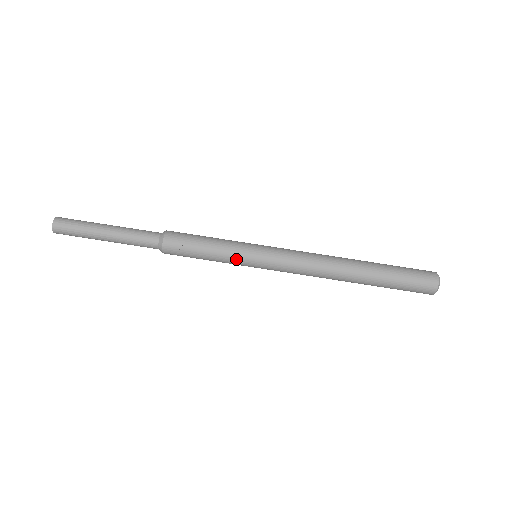
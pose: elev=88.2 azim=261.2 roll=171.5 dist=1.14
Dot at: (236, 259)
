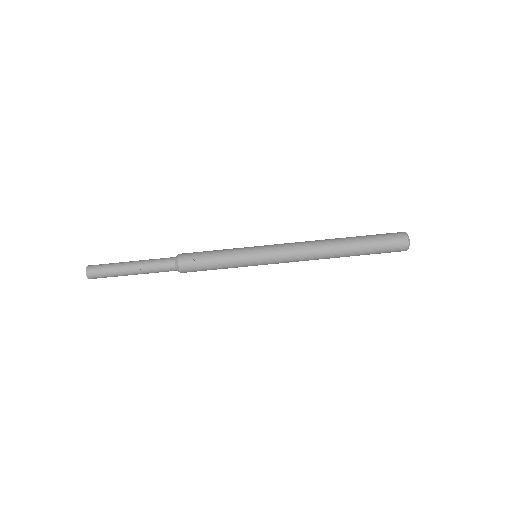
Dot at: (240, 260)
